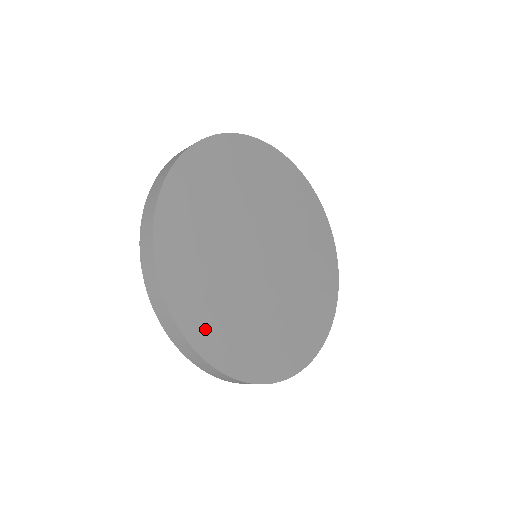
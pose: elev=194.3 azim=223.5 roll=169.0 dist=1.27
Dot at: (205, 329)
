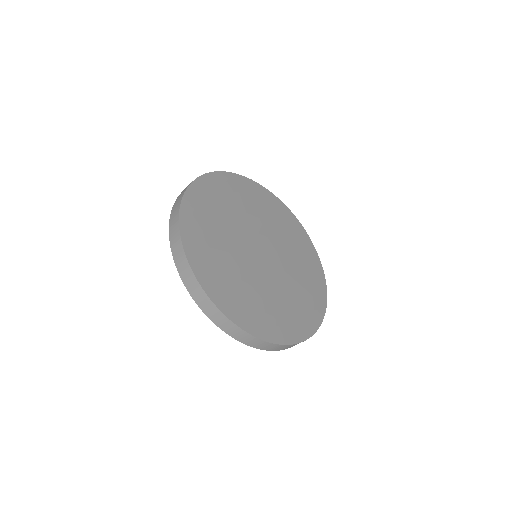
Dot at: (196, 242)
